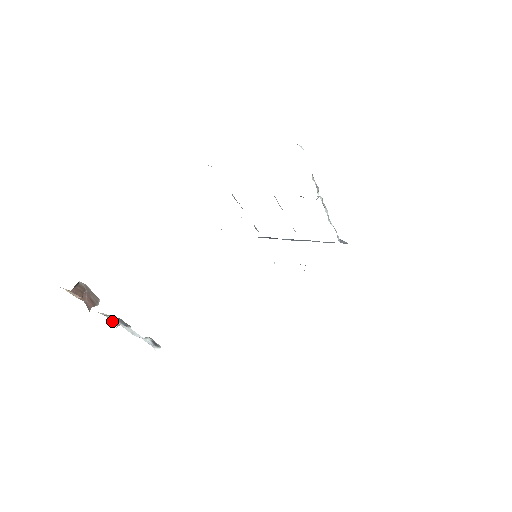
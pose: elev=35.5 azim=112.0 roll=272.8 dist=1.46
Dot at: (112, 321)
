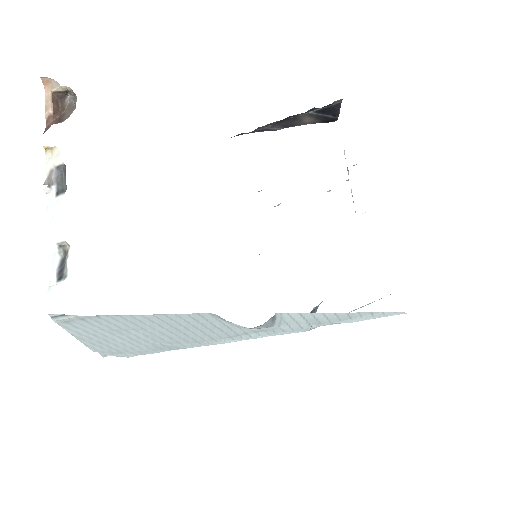
Dot at: (47, 179)
